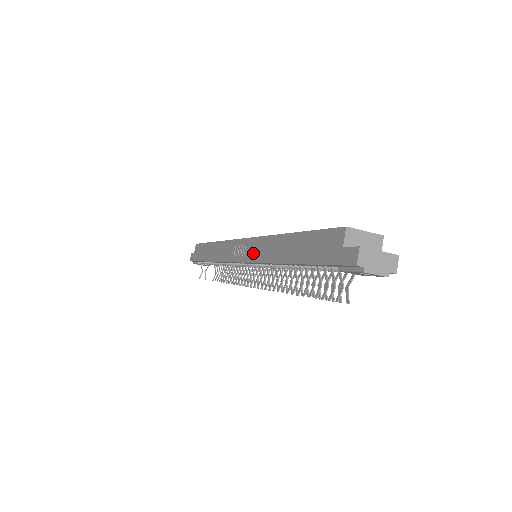
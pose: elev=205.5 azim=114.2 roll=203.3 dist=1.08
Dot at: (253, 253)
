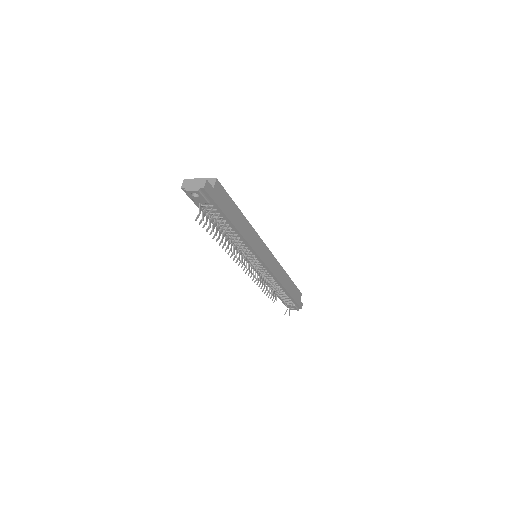
Dot at: occluded
